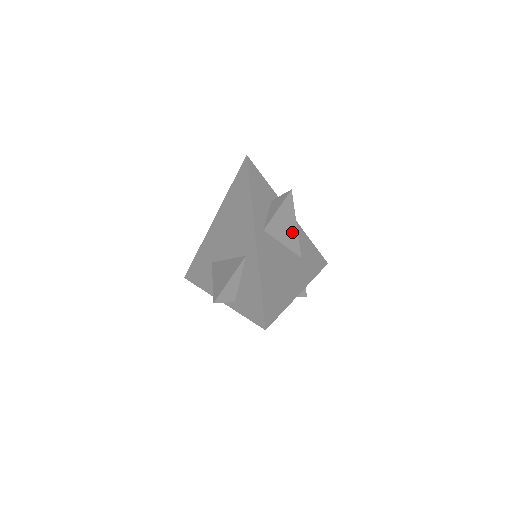
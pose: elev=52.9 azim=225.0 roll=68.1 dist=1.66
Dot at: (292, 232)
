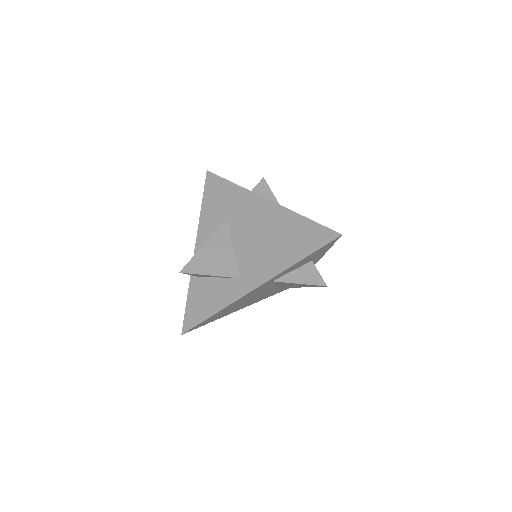
Dot at: (292, 286)
